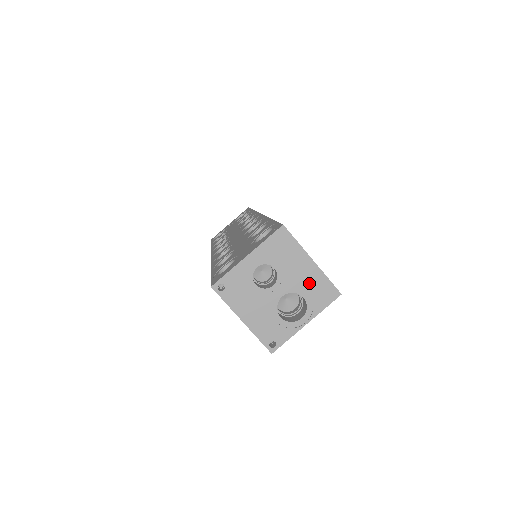
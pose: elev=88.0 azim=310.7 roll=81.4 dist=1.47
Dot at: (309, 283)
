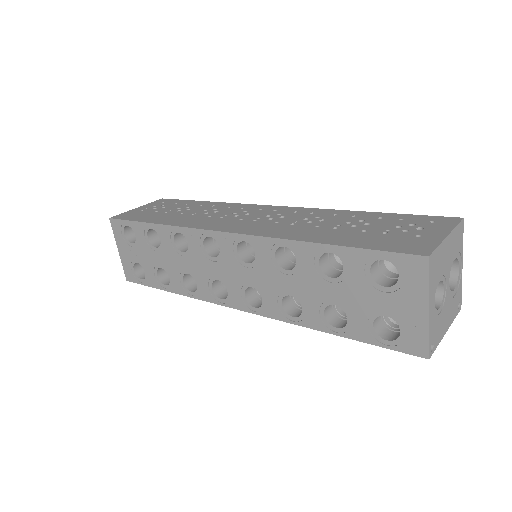
Dot at: (453, 249)
